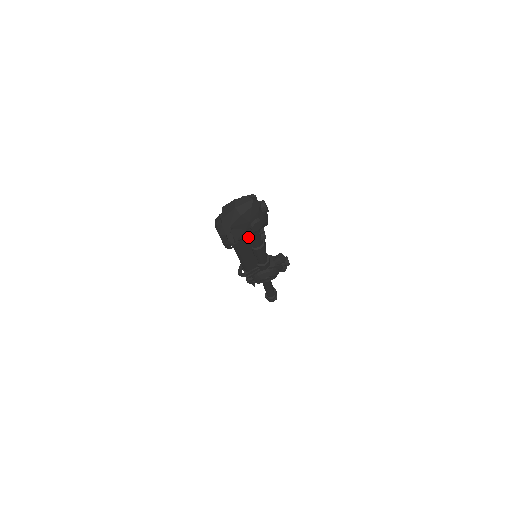
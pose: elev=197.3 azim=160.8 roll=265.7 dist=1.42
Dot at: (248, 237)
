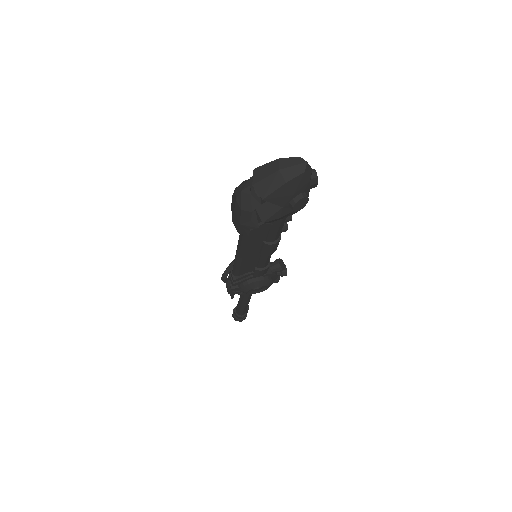
Dot at: (270, 223)
